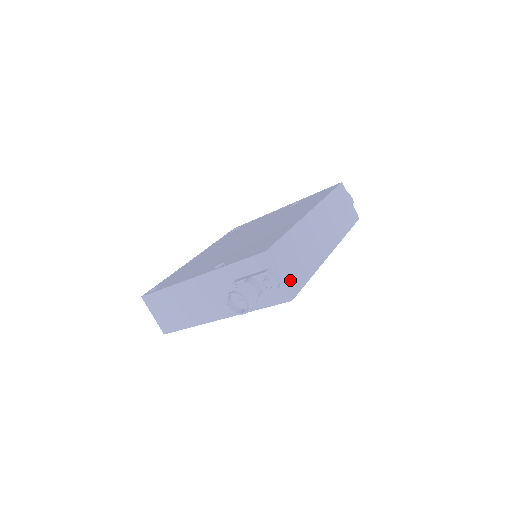
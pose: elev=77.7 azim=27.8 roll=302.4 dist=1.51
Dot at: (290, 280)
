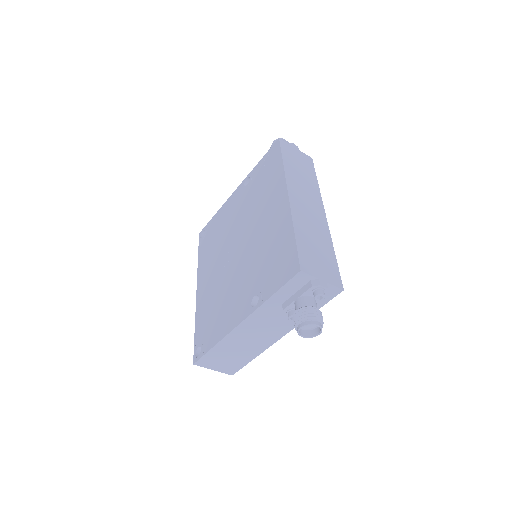
Dot at: (329, 274)
